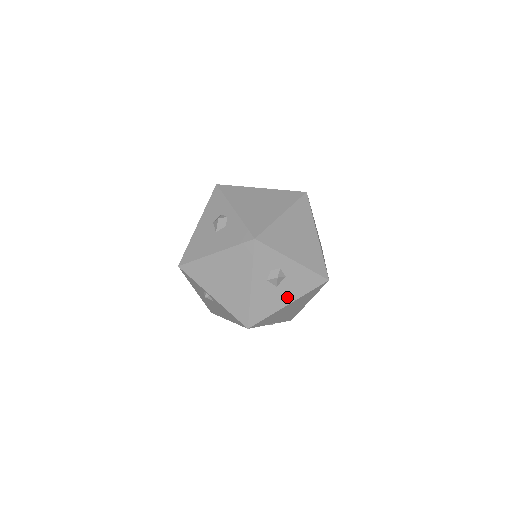
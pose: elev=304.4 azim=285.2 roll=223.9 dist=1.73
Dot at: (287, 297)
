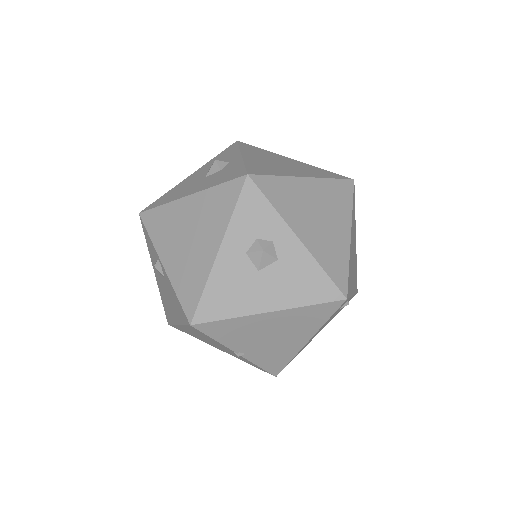
Dot at: (270, 298)
